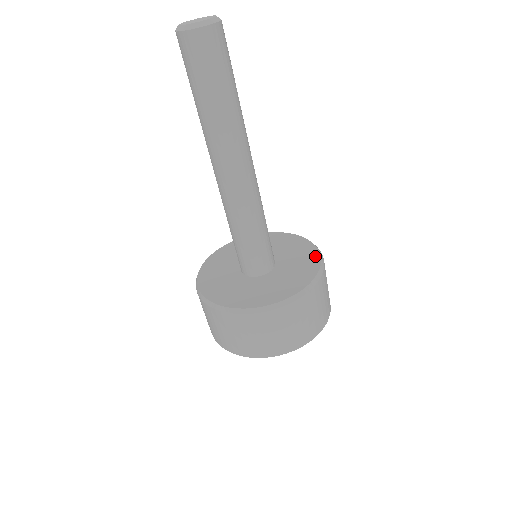
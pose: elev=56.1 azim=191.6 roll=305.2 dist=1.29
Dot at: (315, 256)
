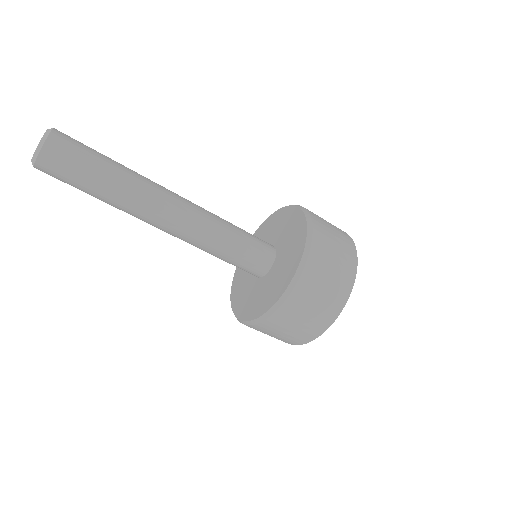
Dot at: (302, 226)
